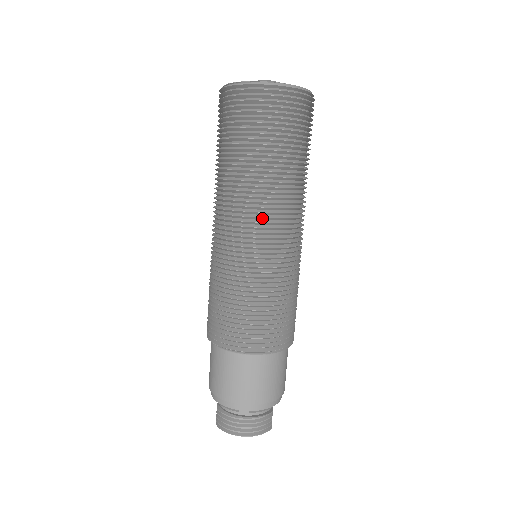
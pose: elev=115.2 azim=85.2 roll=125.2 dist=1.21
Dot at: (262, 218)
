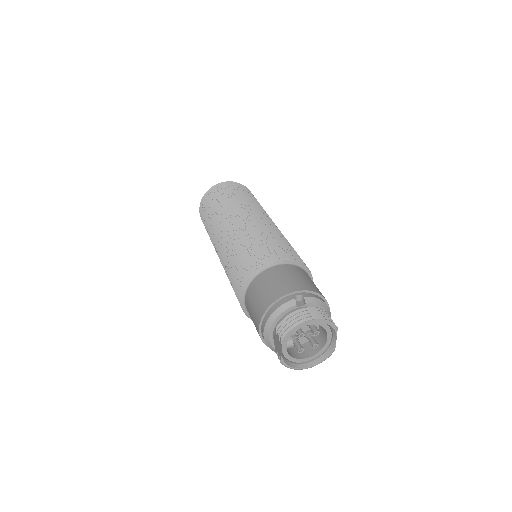
Dot at: (250, 212)
